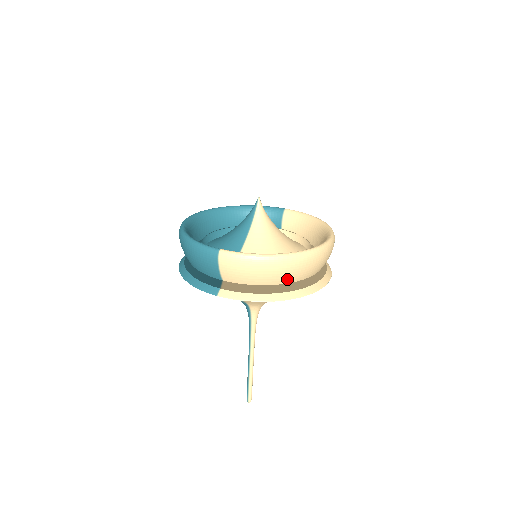
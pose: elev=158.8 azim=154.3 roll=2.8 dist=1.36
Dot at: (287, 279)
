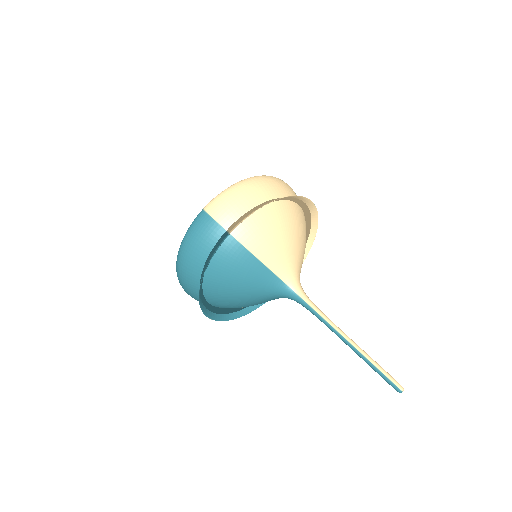
Dot at: (270, 193)
